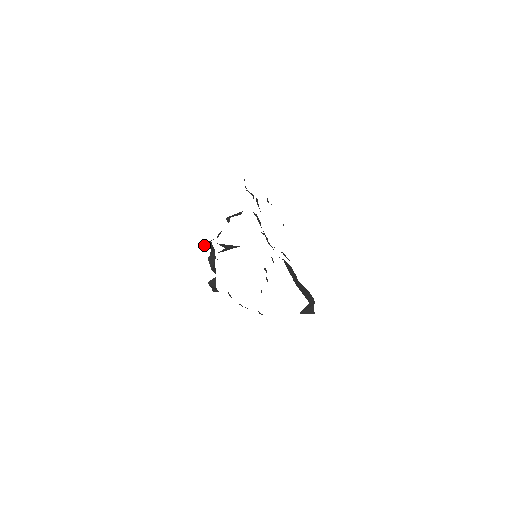
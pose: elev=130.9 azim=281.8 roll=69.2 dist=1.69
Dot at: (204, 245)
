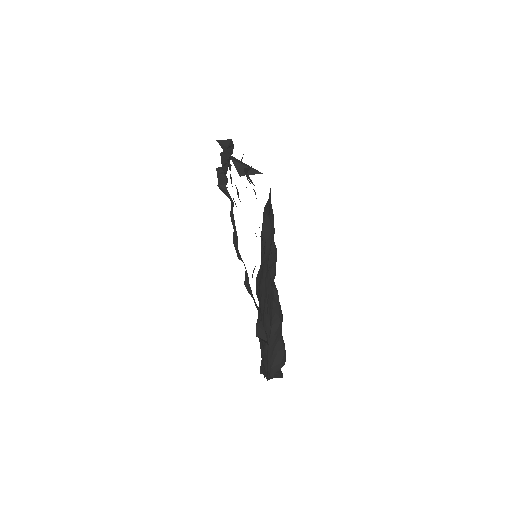
Dot at: (219, 140)
